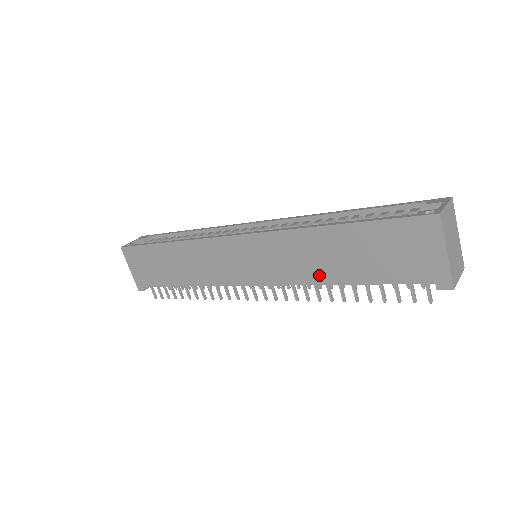
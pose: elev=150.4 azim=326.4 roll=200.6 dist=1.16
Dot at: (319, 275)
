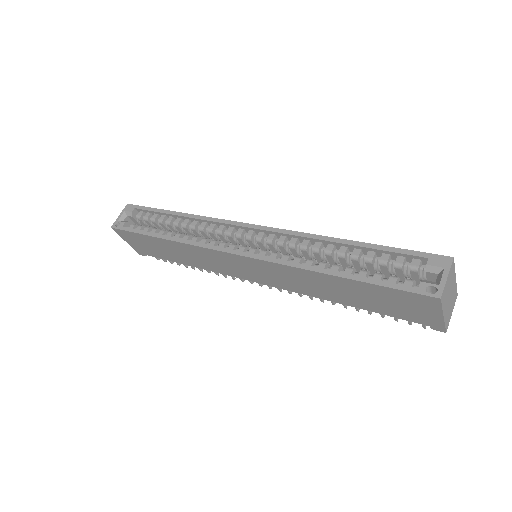
Dot at: (322, 295)
